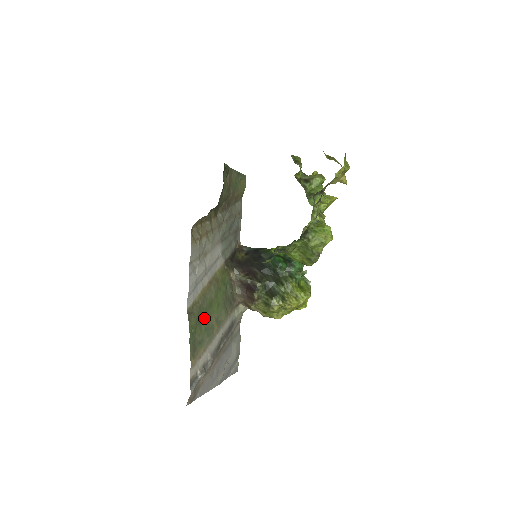
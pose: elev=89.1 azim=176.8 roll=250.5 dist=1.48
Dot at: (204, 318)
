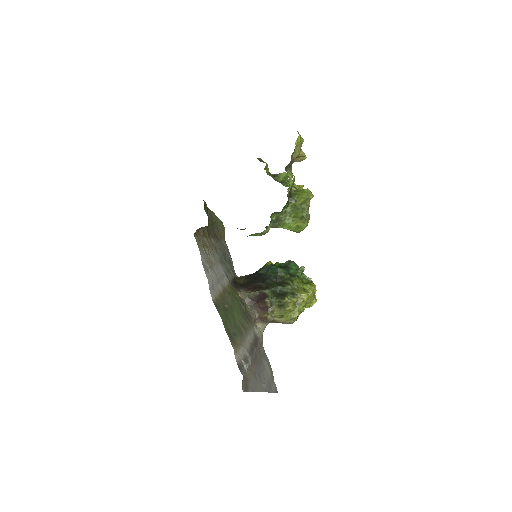
Dot at: (230, 316)
